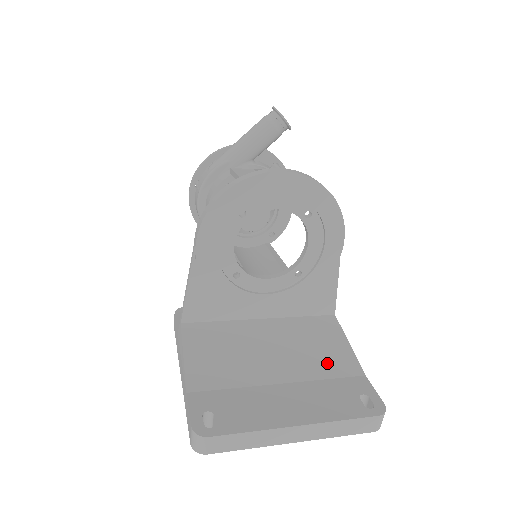
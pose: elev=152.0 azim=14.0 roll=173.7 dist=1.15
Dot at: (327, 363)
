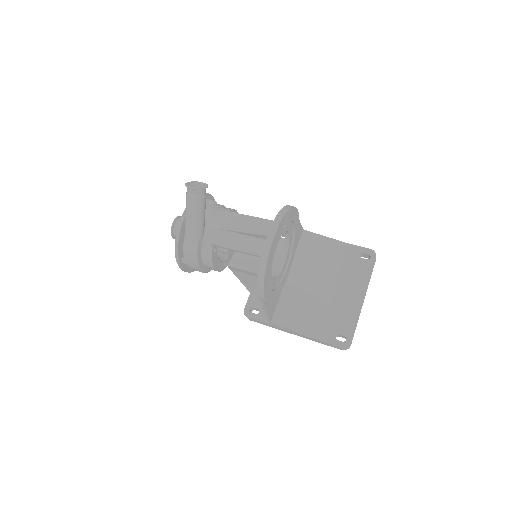
Dot at: (333, 258)
